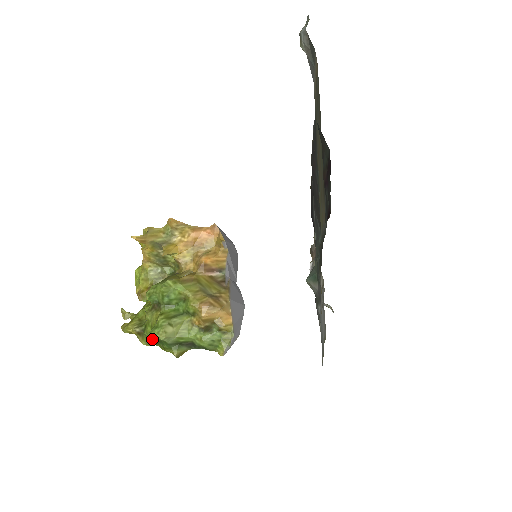
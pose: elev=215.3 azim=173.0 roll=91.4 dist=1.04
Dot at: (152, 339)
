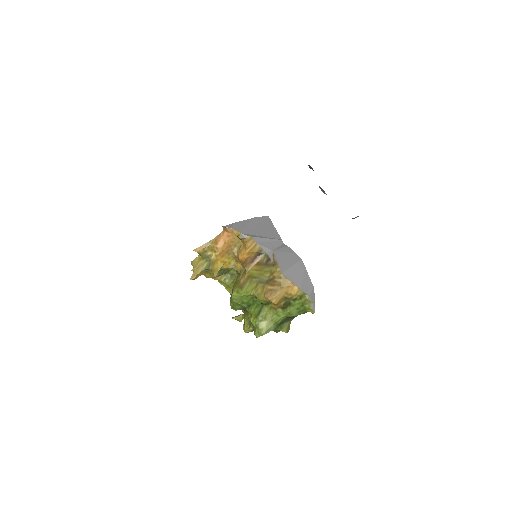
Dot at: occluded
